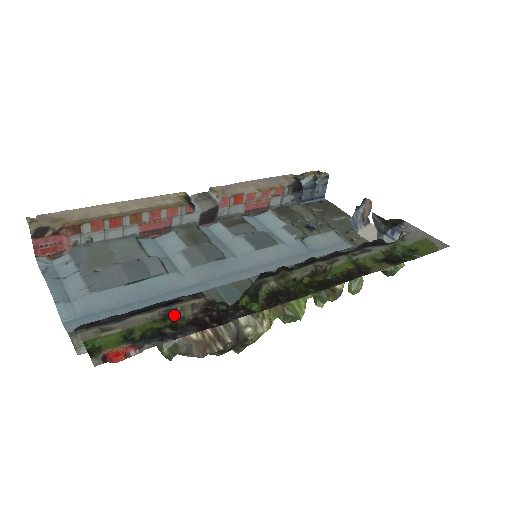
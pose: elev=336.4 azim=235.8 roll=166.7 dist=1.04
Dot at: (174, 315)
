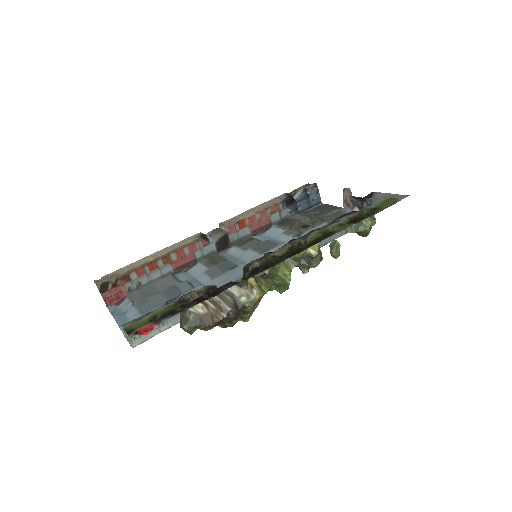
Dot at: (186, 302)
